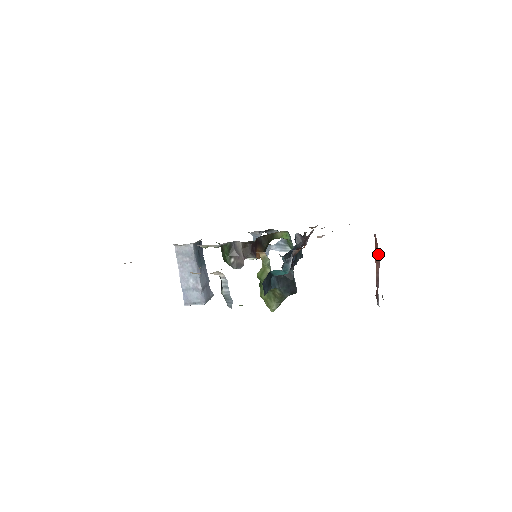
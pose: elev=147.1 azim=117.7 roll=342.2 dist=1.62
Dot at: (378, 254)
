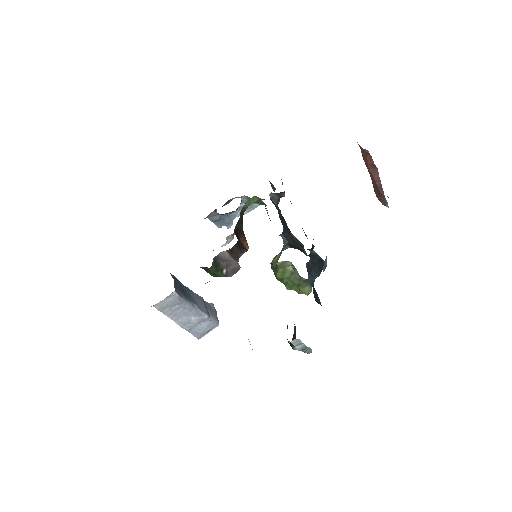
Dot at: (374, 165)
